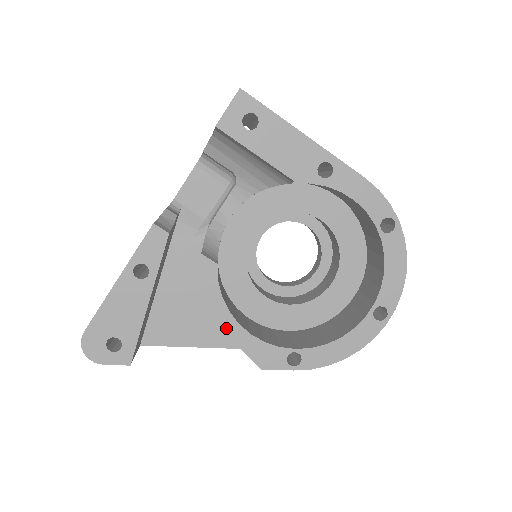
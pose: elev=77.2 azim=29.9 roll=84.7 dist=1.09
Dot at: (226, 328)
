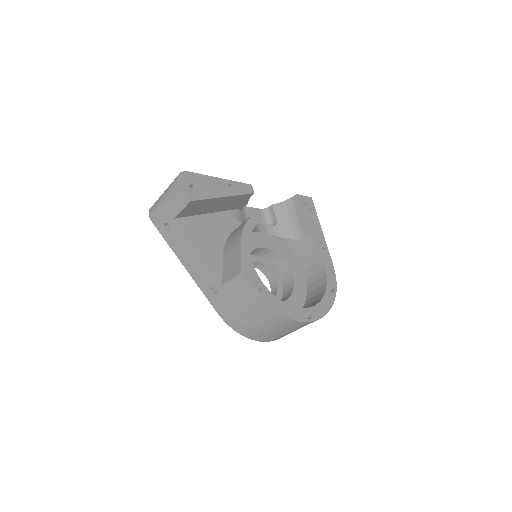
Dot at: (243, 241)
